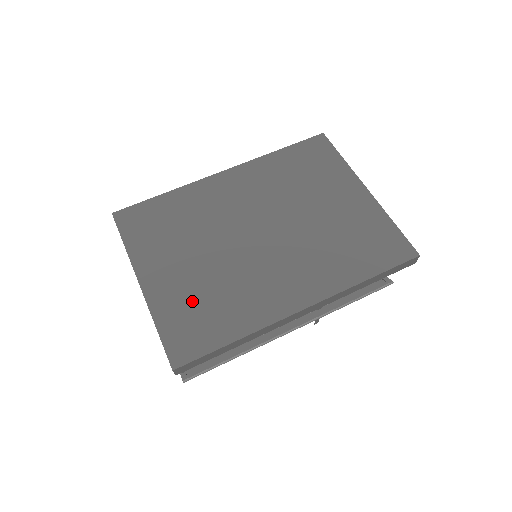
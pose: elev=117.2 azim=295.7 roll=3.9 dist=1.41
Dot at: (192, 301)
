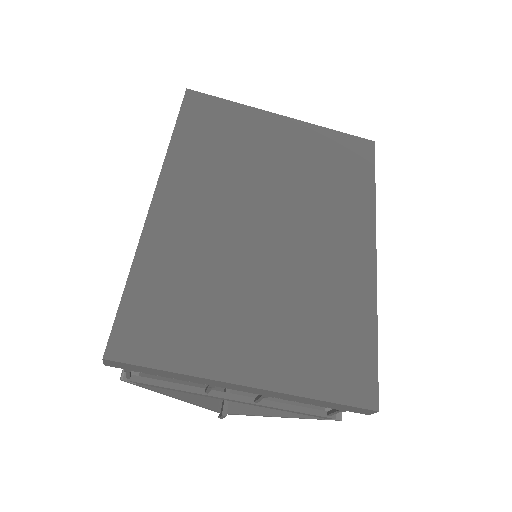
Dot at: (308, 342)
